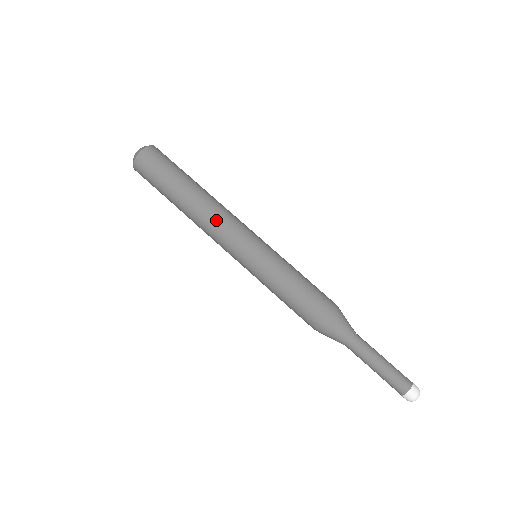
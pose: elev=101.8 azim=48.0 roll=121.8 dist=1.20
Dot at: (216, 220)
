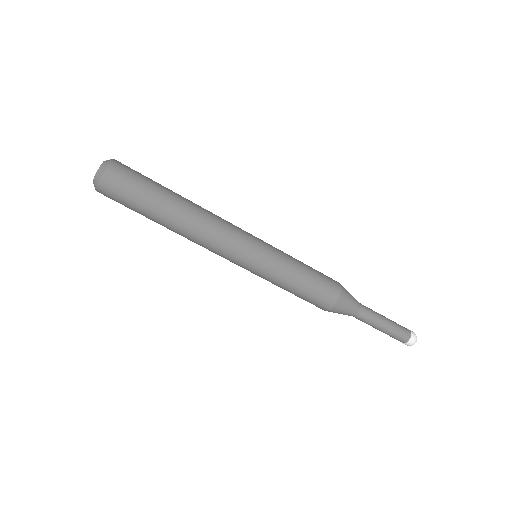
Dot at: (207, 241)
